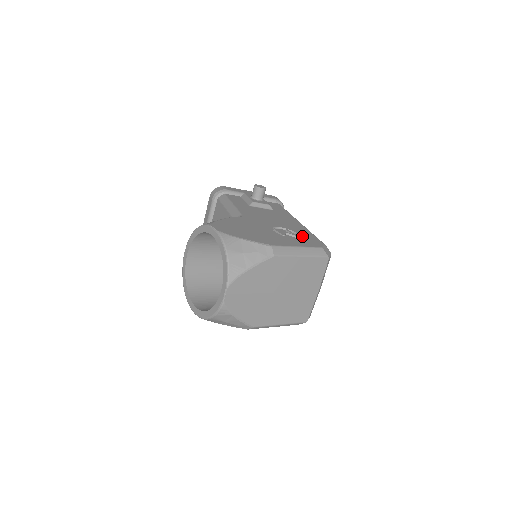
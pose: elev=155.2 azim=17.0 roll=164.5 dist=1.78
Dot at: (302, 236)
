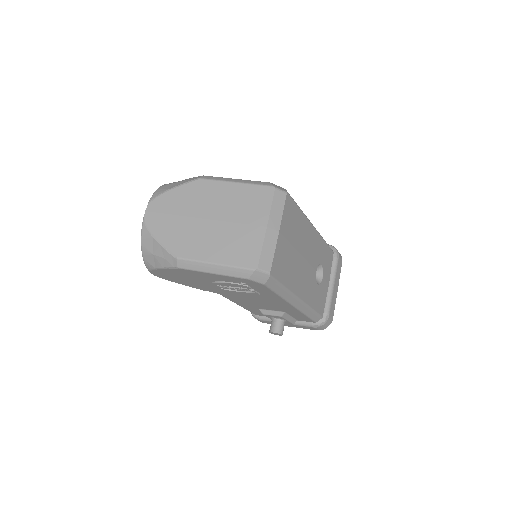
Dot at: occluded
